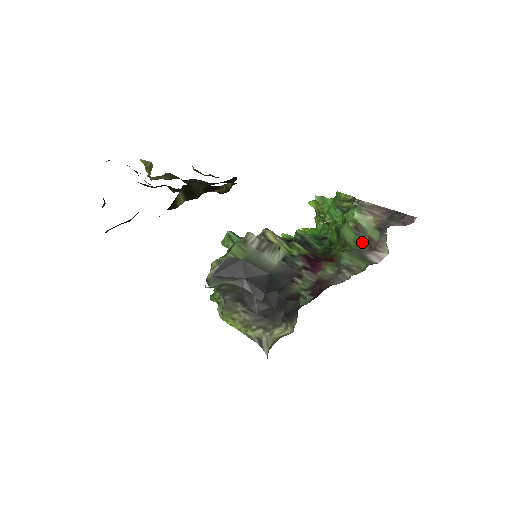
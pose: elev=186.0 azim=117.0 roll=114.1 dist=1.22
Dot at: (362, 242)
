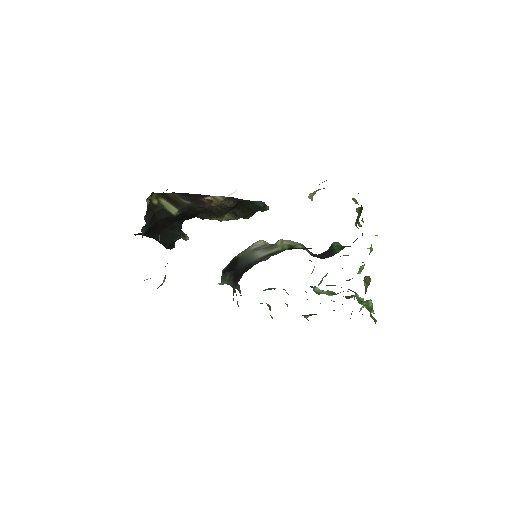
Dot at: occluded
